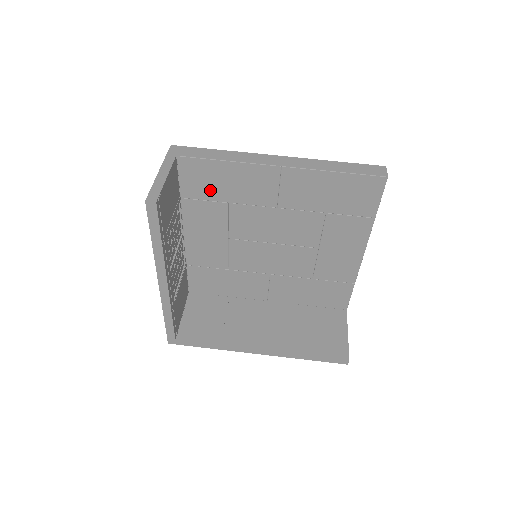
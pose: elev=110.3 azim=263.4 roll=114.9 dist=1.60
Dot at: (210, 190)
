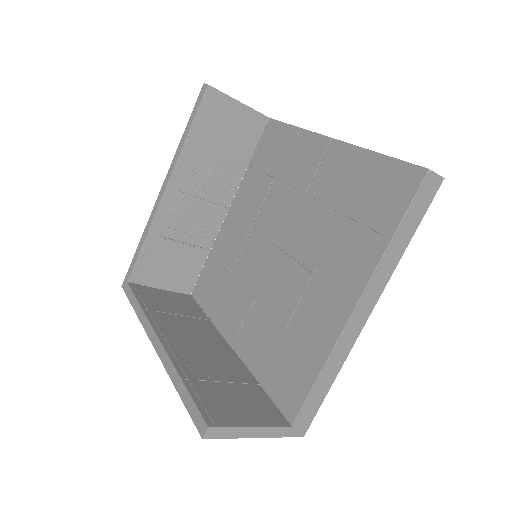
Dot at: (270, 160)
